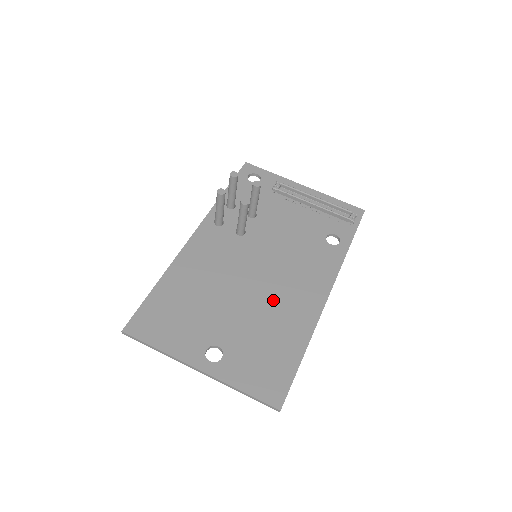
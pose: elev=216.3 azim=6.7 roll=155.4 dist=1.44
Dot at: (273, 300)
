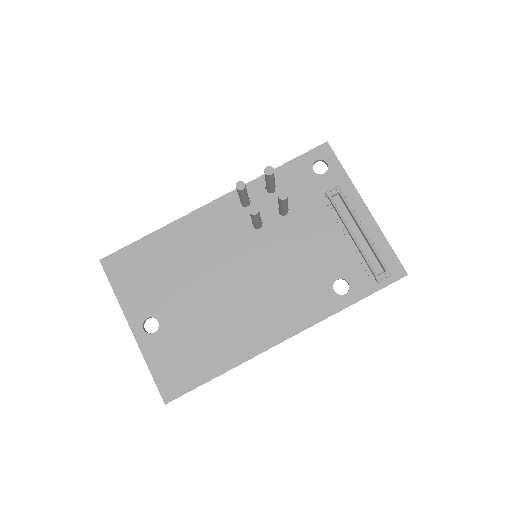
Dot at: (232, 311)
